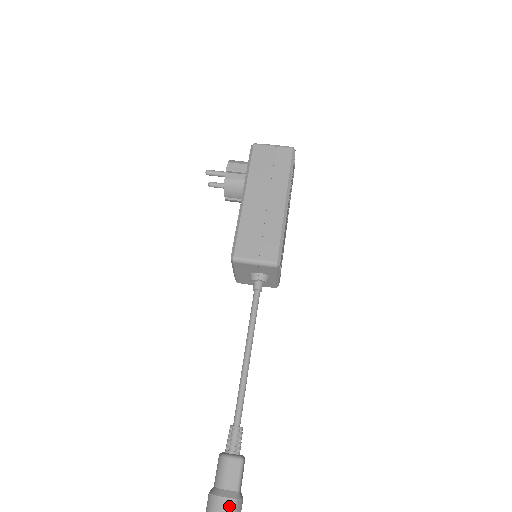
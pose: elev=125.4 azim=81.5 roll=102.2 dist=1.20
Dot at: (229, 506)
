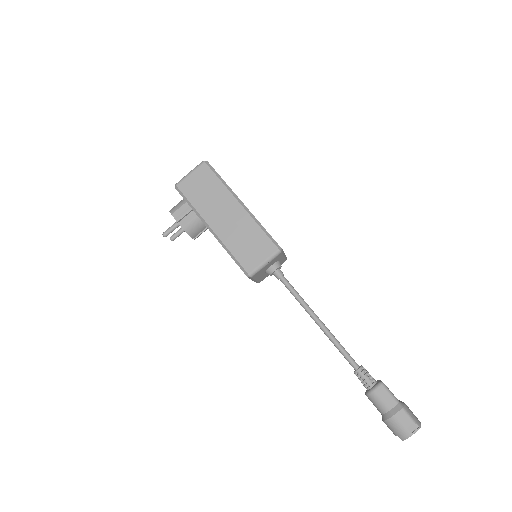
Dot at: (403, 416)
